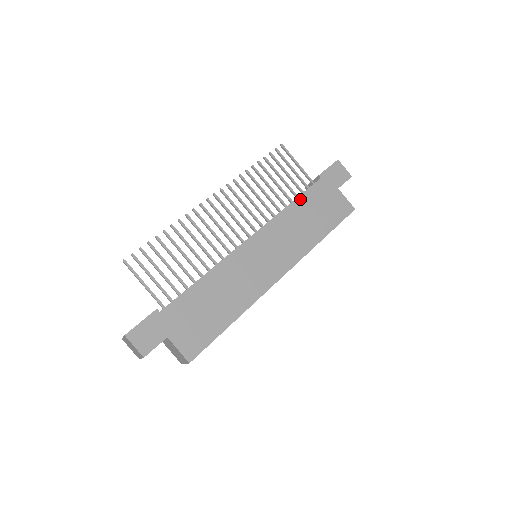
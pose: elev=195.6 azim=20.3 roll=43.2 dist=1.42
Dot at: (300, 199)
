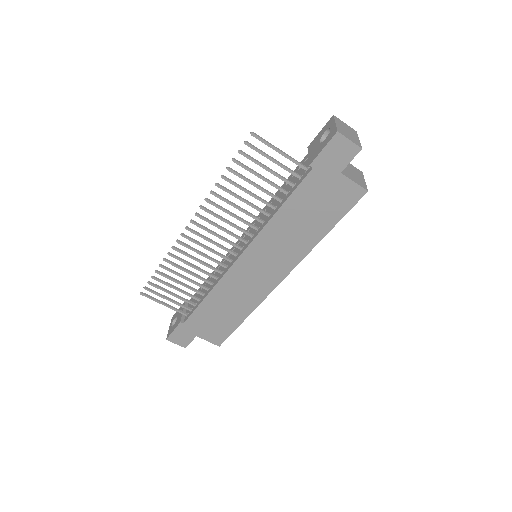
Dot at: (288, 203)
